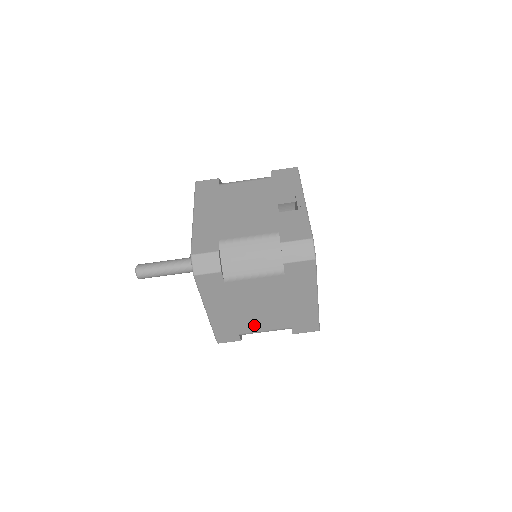
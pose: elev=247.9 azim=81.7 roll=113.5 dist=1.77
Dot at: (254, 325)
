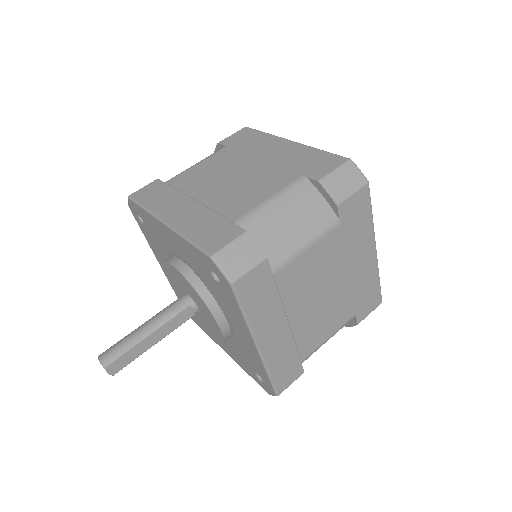
Dot at: (245, 201)
